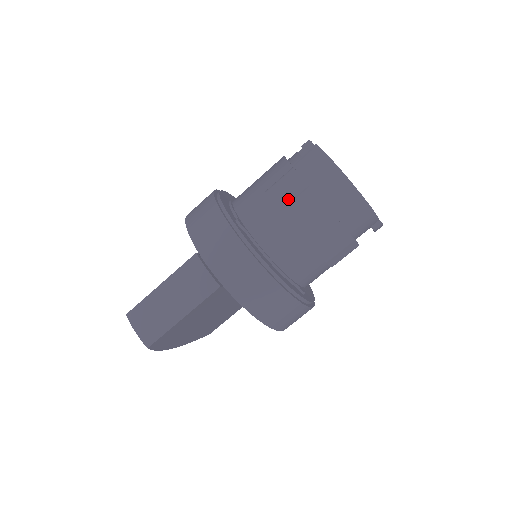
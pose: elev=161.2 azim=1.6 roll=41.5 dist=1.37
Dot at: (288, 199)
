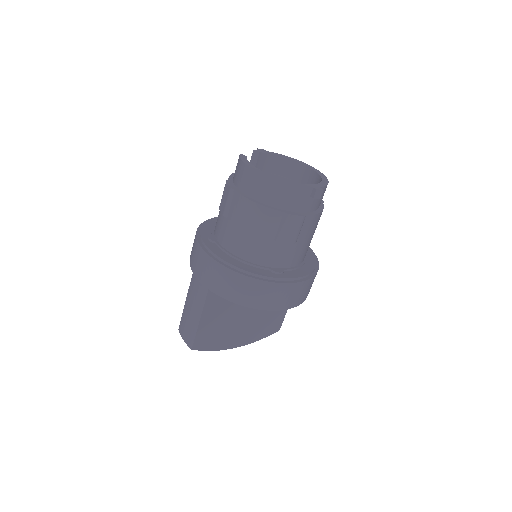
Dot at: (227, 206)
